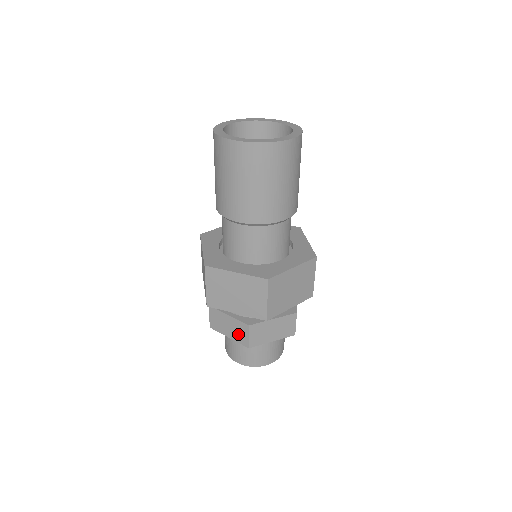
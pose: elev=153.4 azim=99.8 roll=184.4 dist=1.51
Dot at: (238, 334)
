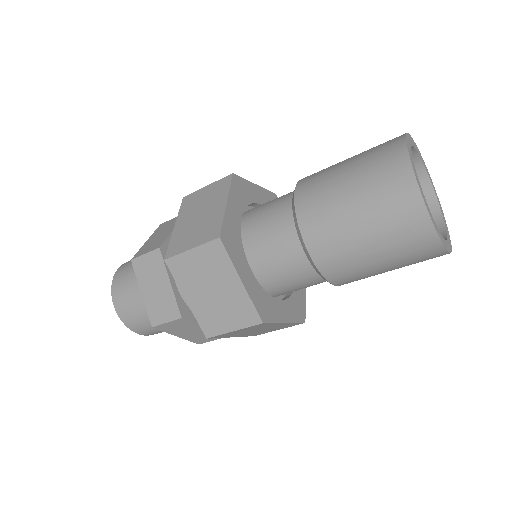
Dot at: (198, 337)
